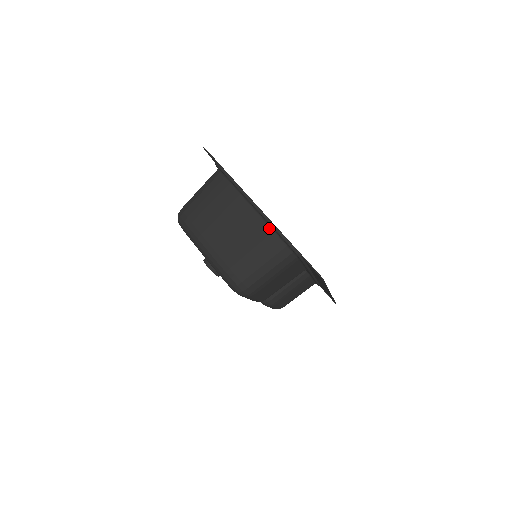
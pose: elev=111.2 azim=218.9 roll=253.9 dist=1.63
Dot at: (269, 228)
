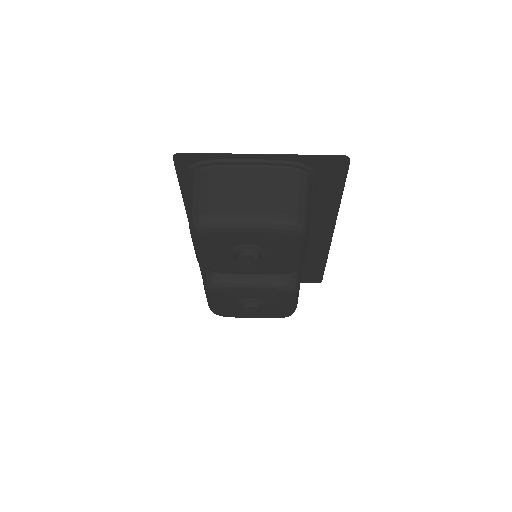
Dot at: (278, 168)
